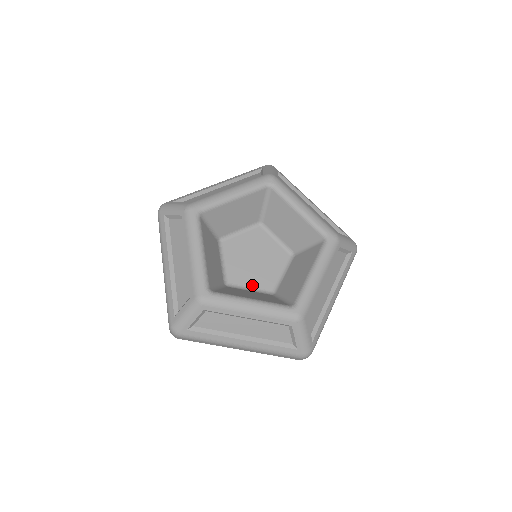
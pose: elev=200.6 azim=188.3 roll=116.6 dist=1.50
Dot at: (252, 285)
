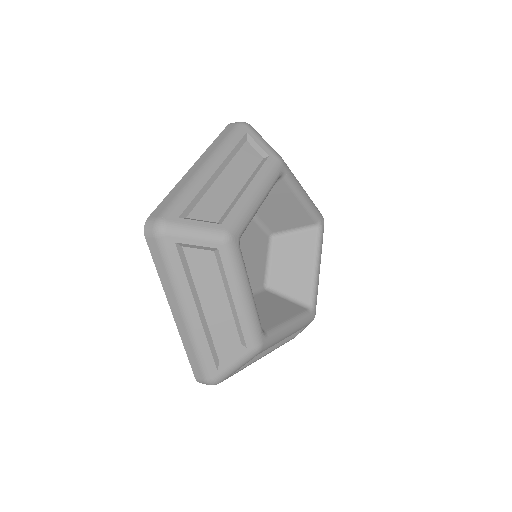
Dot at: occluded
